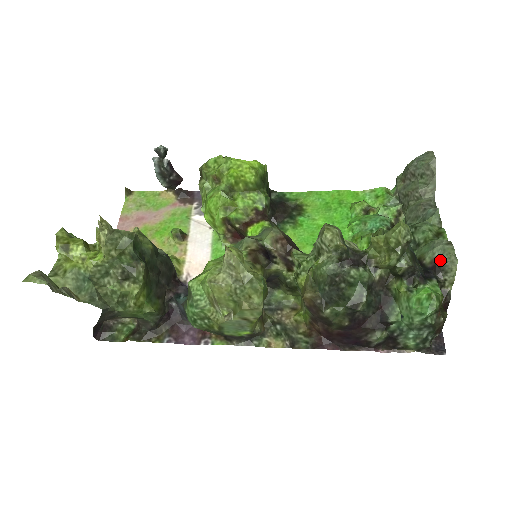
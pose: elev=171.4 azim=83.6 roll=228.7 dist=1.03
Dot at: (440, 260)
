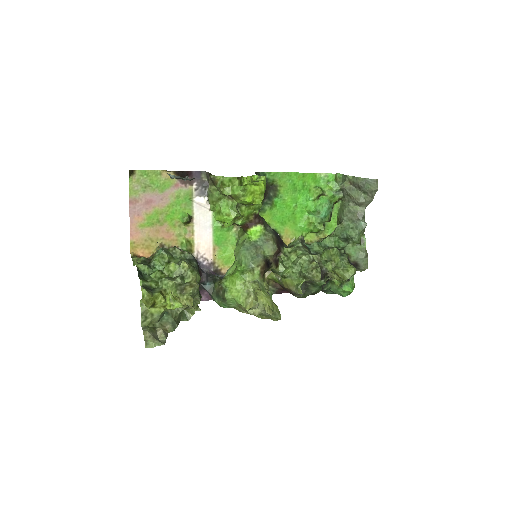
Dot at: (359, 264)
